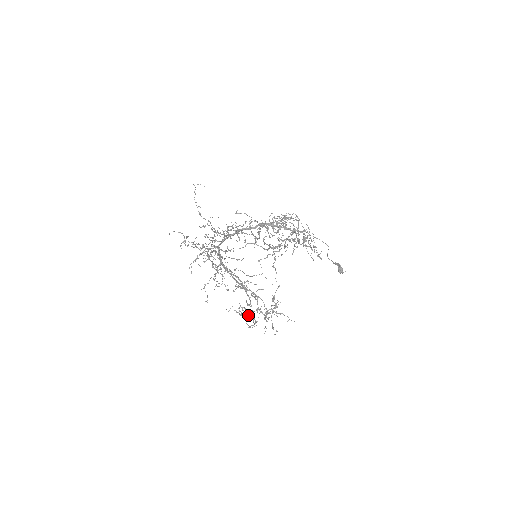
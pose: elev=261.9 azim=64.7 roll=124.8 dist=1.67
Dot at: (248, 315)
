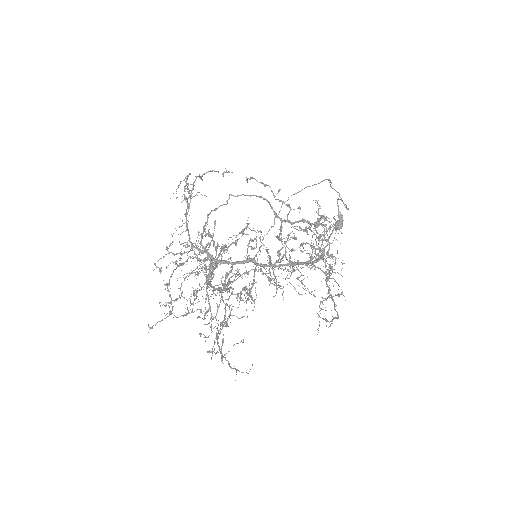
Dot at: (205, 259)
